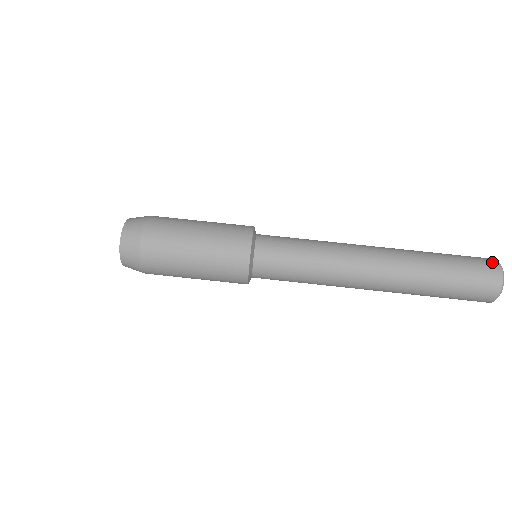
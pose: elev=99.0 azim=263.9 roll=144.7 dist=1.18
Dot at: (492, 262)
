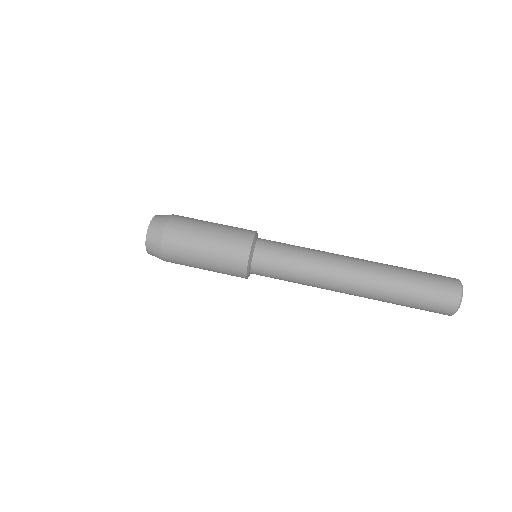
Dot at: occluded
